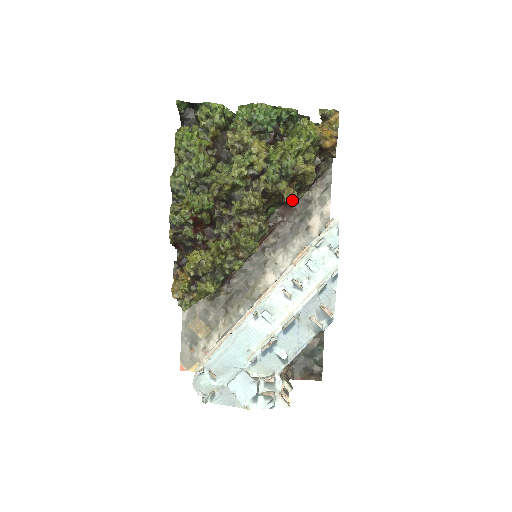
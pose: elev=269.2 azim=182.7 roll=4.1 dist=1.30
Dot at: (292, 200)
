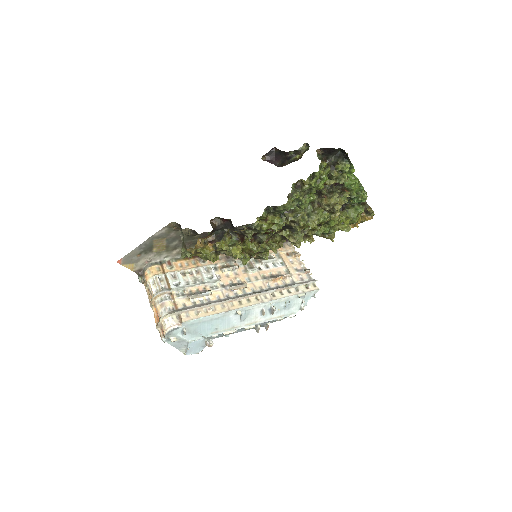
Dot at: occluded
